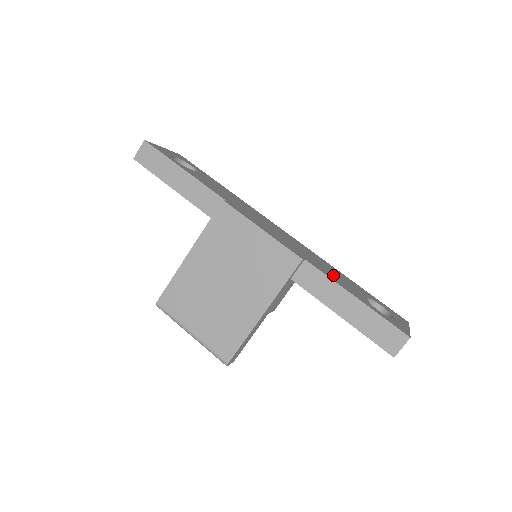
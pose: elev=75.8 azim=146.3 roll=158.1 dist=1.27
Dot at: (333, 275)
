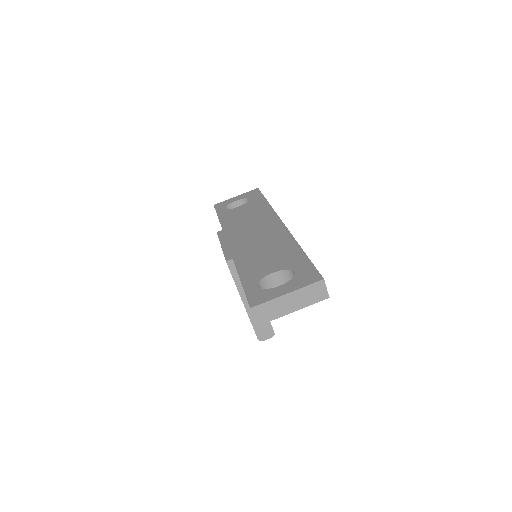
Dot at: (257, 261)
